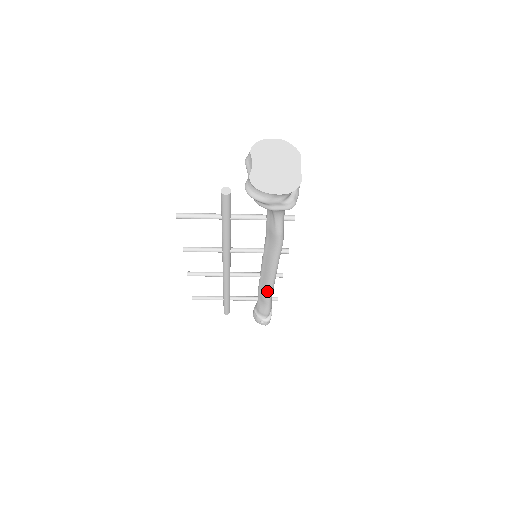
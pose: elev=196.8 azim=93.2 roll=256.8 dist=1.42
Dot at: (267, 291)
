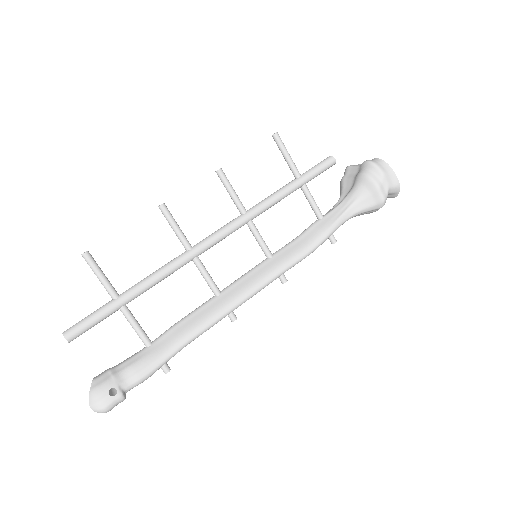
Dot at: (210, 318)
